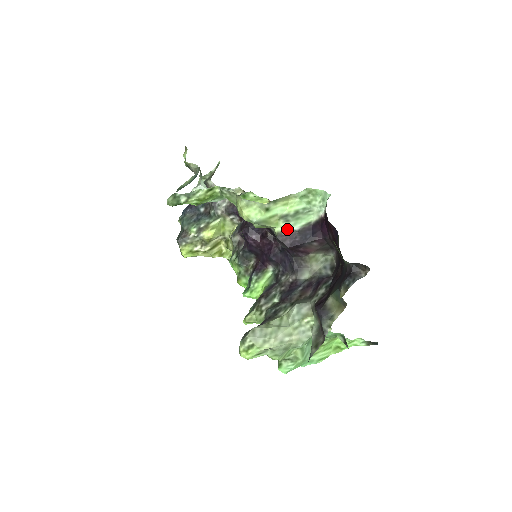
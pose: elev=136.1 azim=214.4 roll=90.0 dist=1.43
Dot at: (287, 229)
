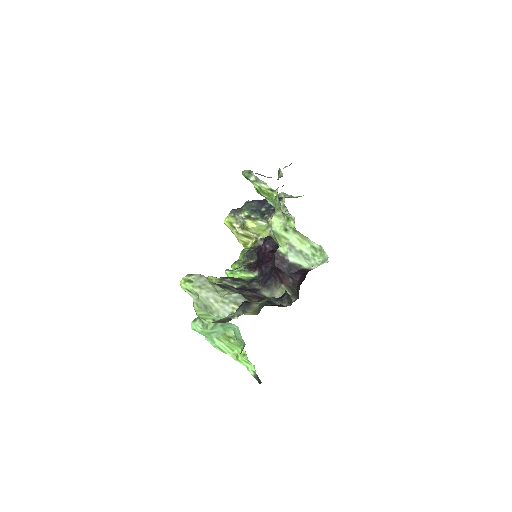
Dot at: (285, 254)
